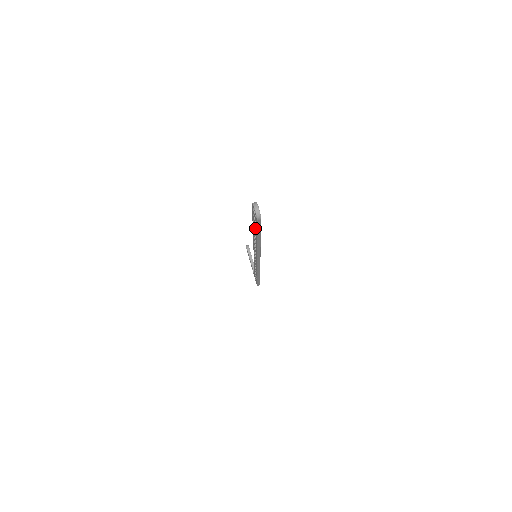
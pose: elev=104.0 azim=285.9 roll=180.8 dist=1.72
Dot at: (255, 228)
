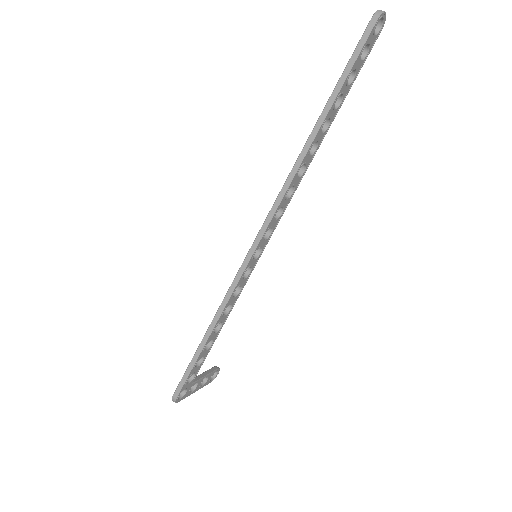
Dot at: (342, 80)
